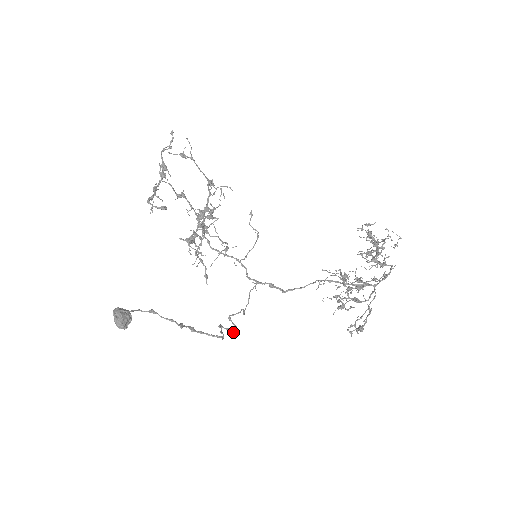
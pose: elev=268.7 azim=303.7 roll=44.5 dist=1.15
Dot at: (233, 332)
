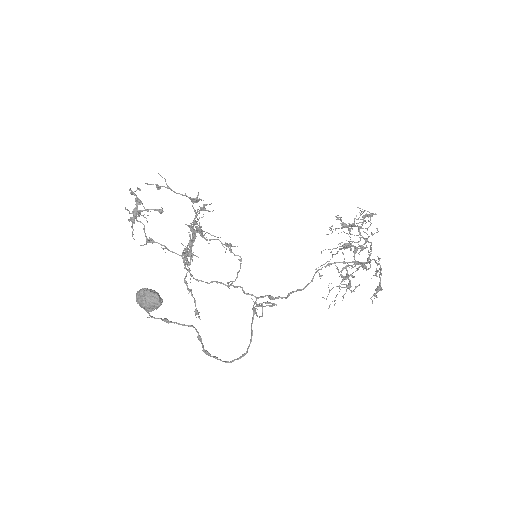
Dot at: (273, 303)
